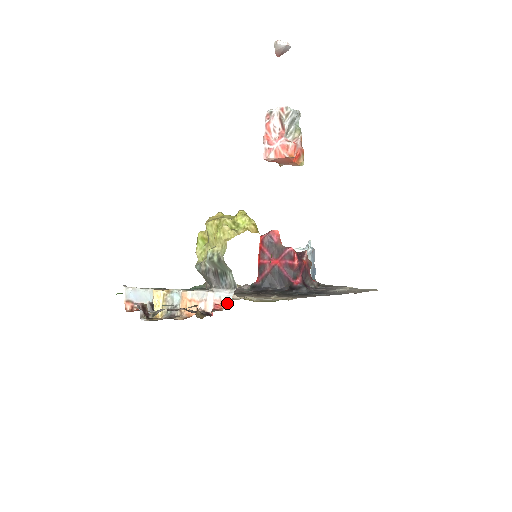
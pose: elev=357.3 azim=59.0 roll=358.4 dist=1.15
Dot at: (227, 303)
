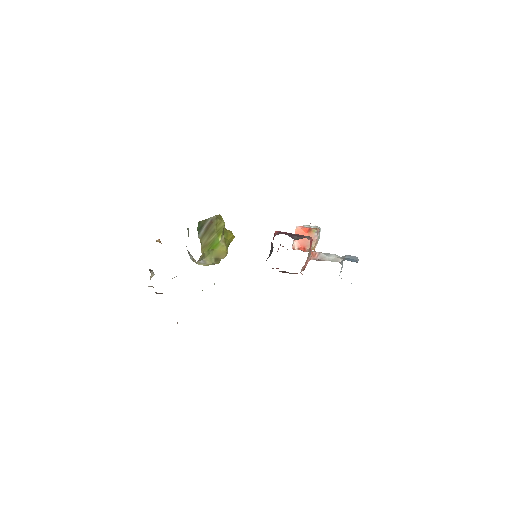
Dot at: occluded
